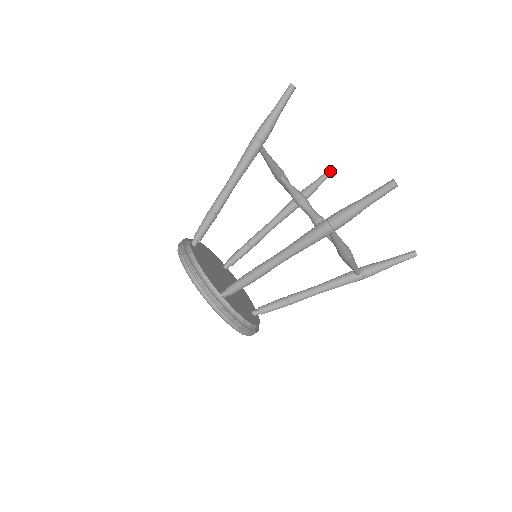
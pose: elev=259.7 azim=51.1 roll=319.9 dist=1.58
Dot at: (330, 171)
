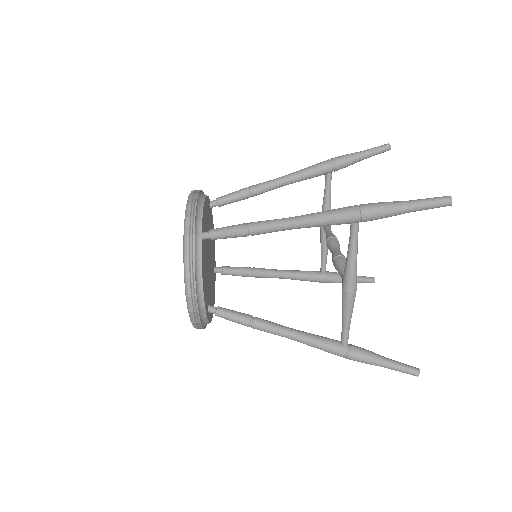
Dot at: (369, 278)
